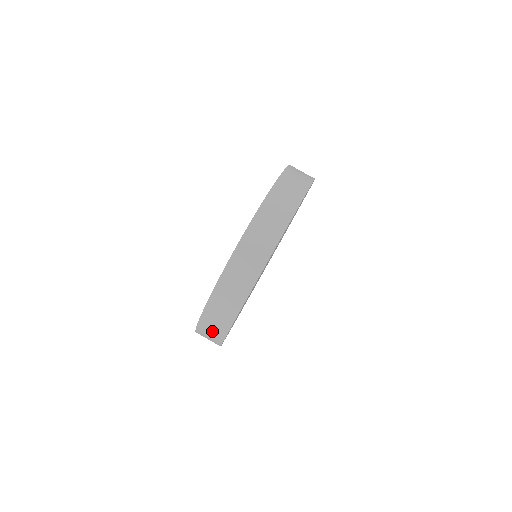
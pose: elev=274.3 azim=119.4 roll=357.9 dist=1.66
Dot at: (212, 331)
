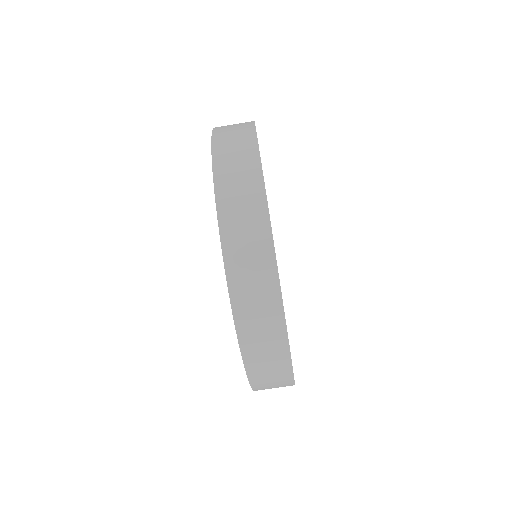
Dot at: occluded
